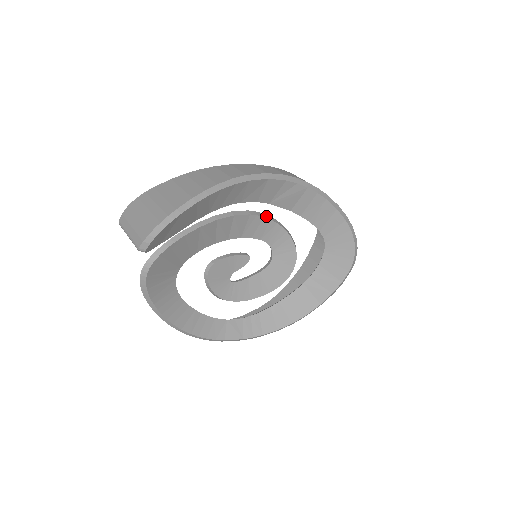
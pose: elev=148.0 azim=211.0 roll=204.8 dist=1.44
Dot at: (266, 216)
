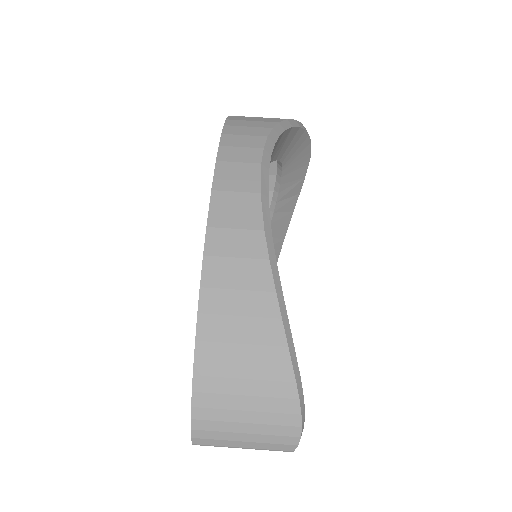
Dot at: occluded
